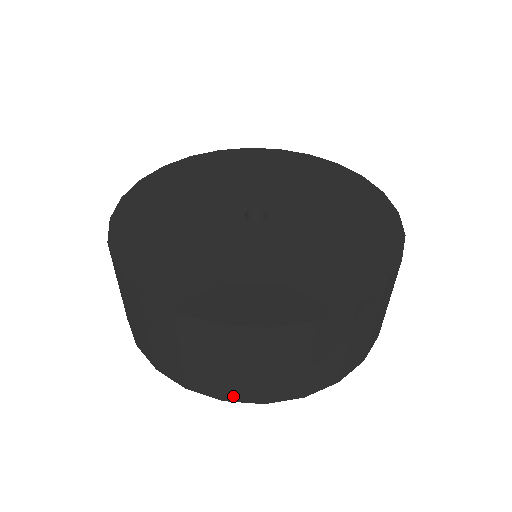
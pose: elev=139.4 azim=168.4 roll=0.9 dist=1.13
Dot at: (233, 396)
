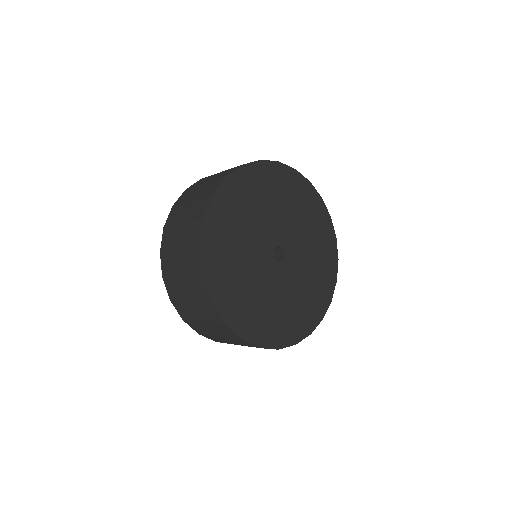
Dot at: (206, 336)
